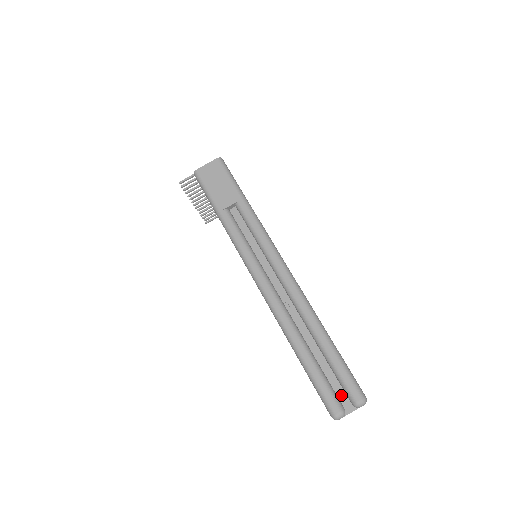
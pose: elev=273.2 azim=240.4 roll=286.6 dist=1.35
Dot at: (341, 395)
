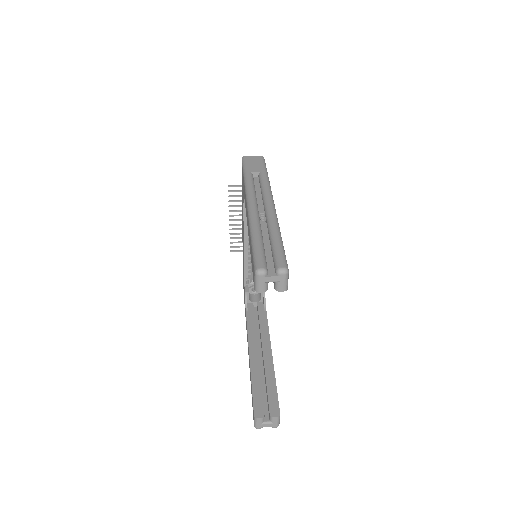
Dot at: (270, 266)
